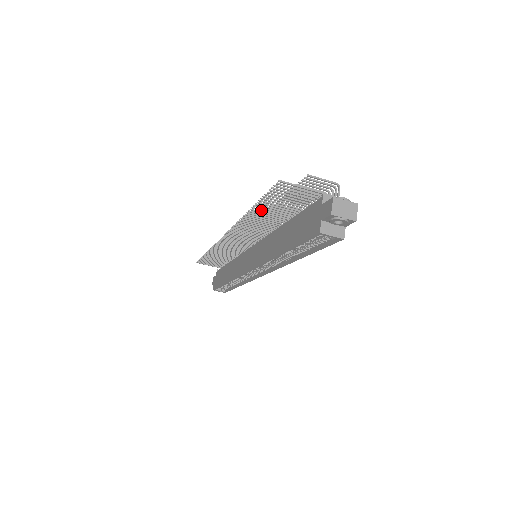
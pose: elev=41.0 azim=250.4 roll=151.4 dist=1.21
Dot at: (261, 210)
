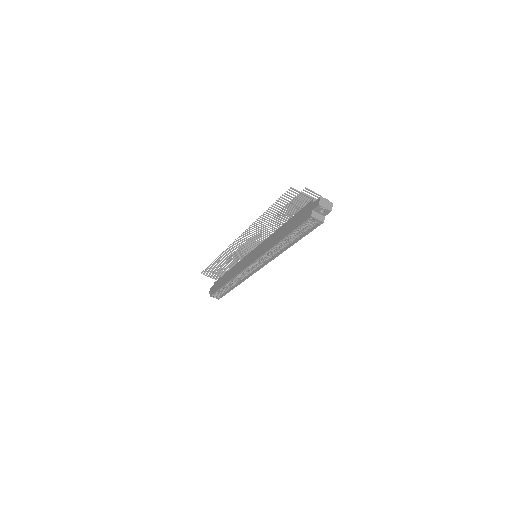
Dot at: (271, 213)
